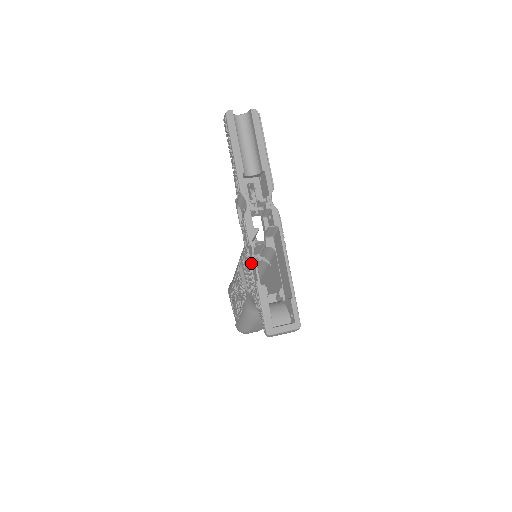
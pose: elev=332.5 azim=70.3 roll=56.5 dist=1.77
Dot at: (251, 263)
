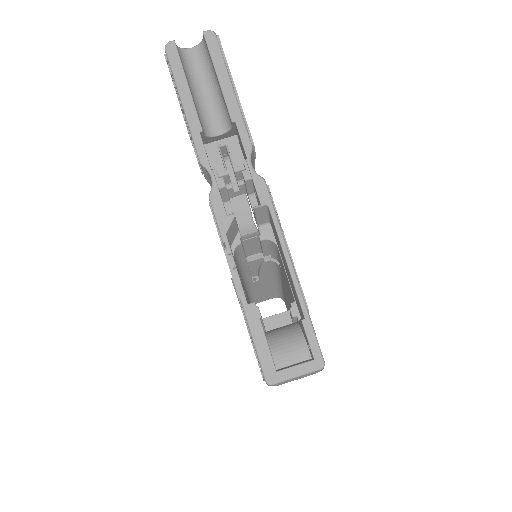
Dot at: occluded
